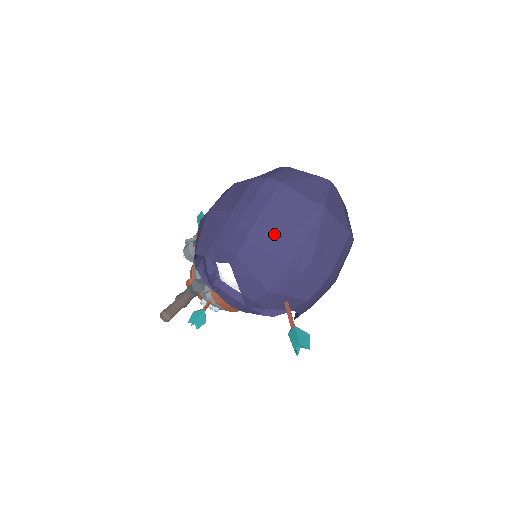
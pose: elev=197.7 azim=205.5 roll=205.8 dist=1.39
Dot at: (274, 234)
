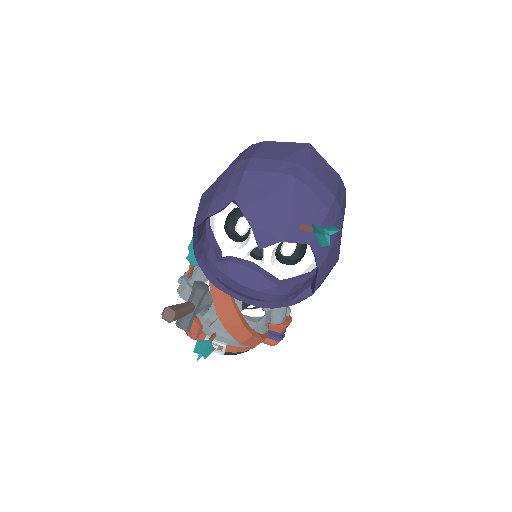
Dot at: (271, 160)
